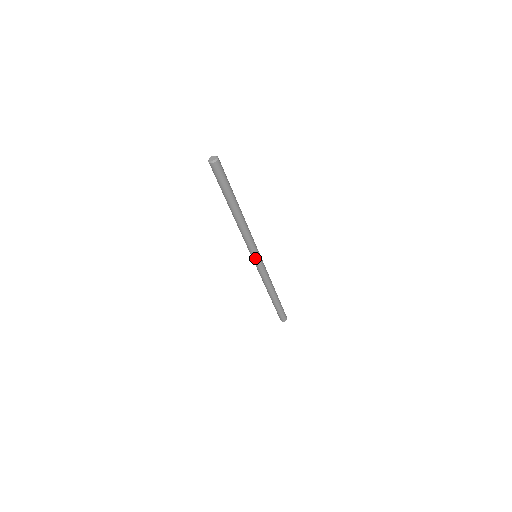
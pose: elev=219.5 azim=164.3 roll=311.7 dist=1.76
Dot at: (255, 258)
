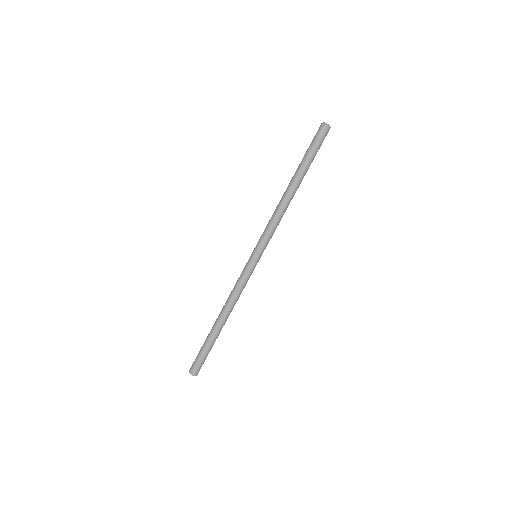
Dot at: (254, 253)
